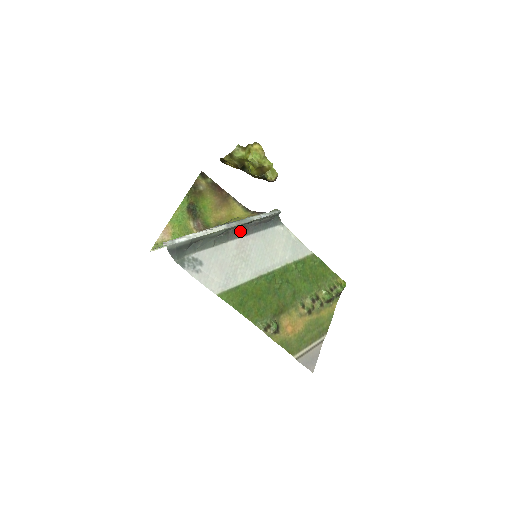
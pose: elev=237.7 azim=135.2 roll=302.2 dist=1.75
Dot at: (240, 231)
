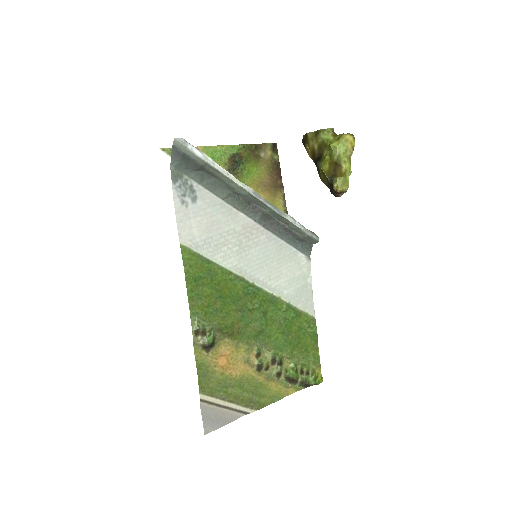
Dot at: (262, 216)
